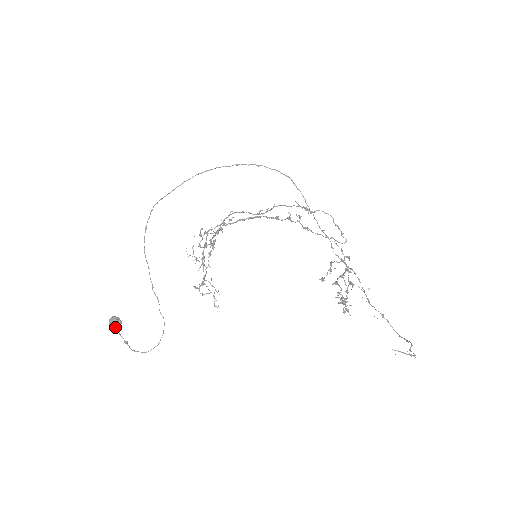
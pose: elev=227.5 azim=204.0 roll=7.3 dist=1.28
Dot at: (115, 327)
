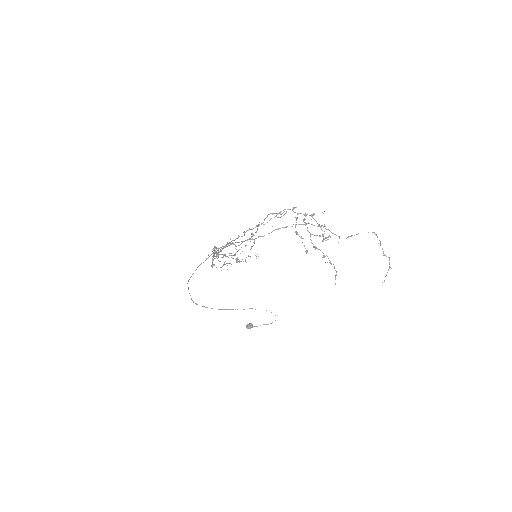
Dot at: occluded
